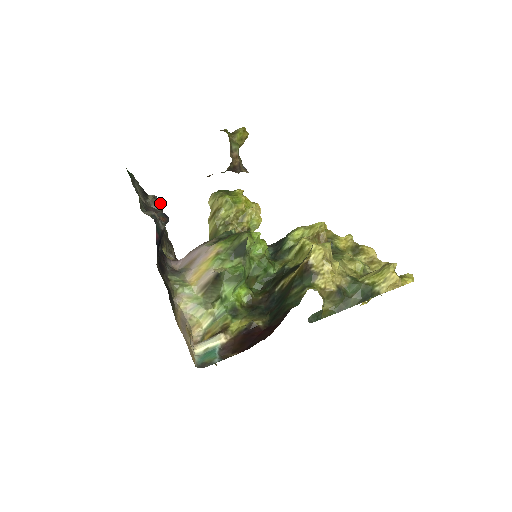
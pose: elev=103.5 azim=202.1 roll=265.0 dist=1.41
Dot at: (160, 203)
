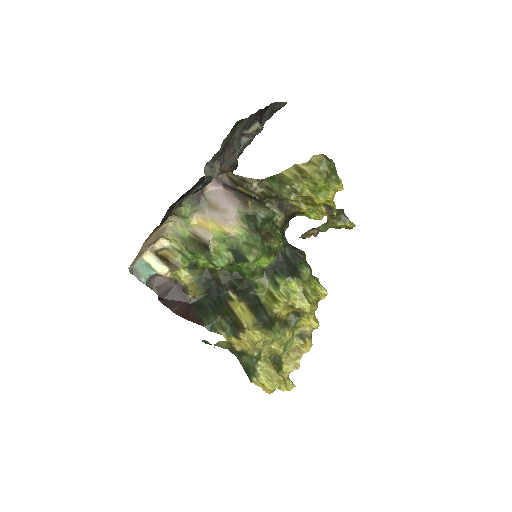
Dot at: (286, 102)
